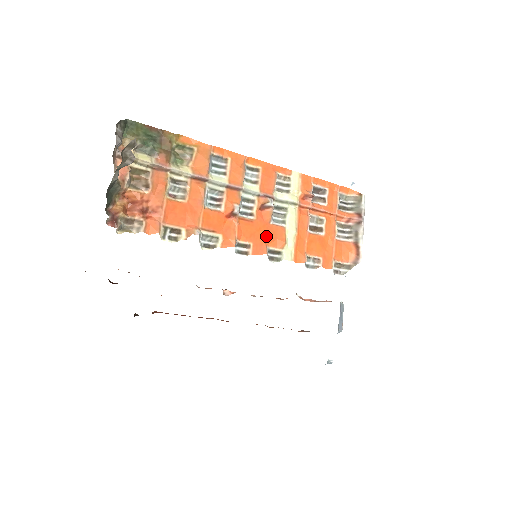
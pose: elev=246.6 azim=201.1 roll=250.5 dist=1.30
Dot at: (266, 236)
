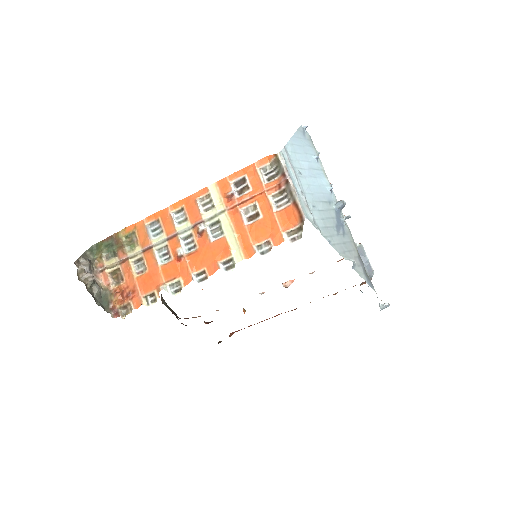
Dot at: (213, 255)
